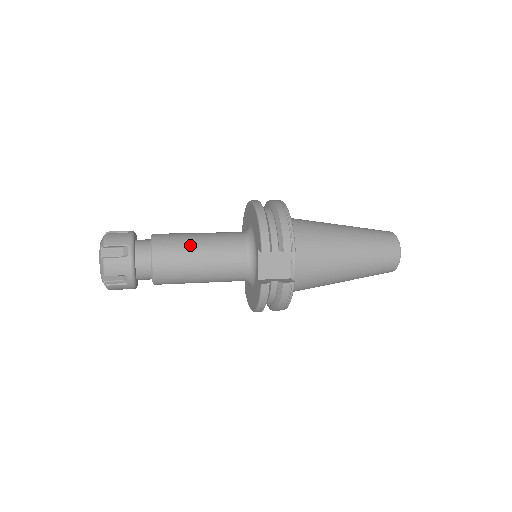
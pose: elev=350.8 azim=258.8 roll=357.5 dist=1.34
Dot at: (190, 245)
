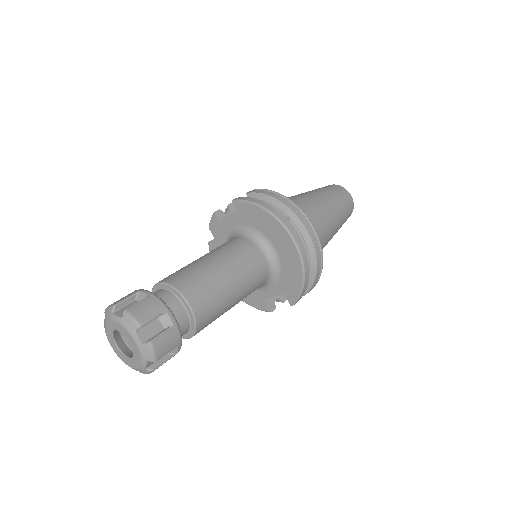
Dot at: (228, 306)
